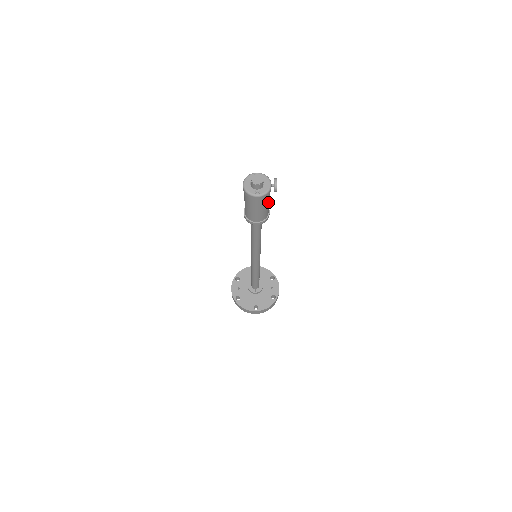
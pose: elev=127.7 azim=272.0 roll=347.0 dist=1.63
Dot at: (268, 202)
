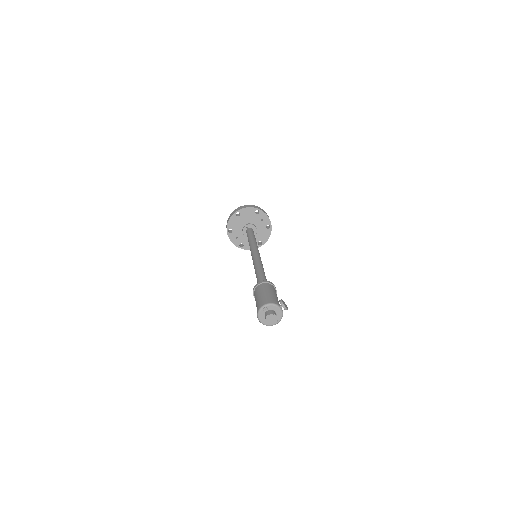
Dot at: occluded
